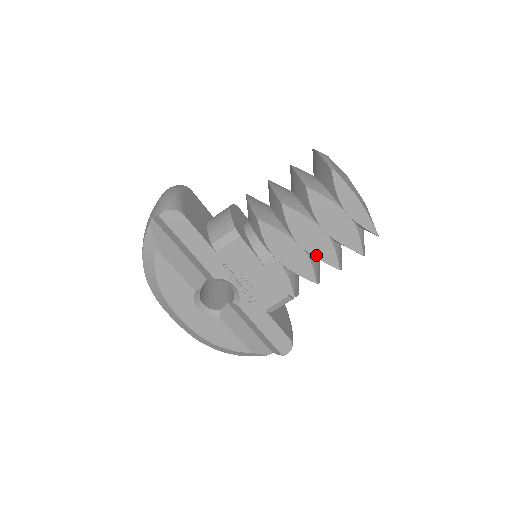
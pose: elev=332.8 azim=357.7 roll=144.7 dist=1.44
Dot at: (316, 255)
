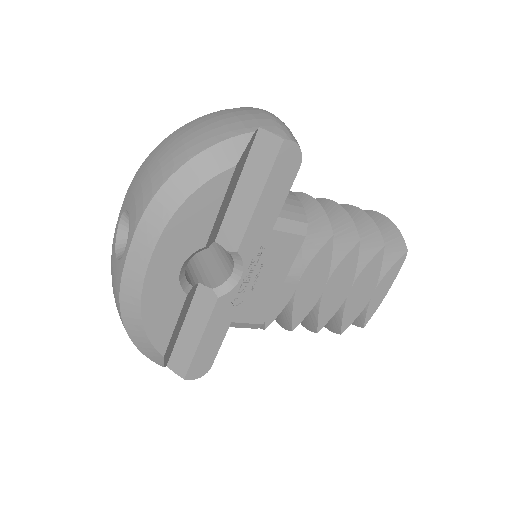
Dot at: (322, 306)
